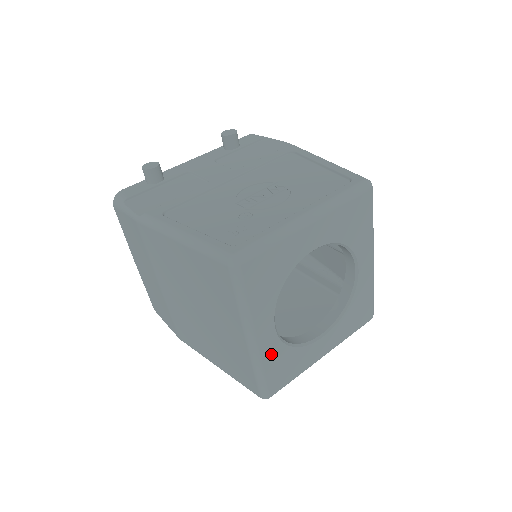
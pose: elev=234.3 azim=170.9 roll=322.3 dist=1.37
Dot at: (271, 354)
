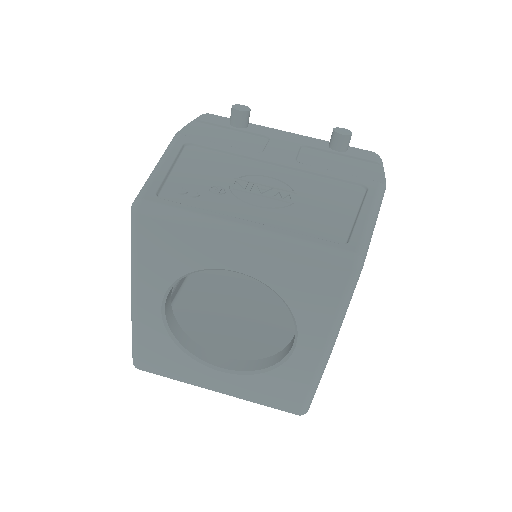
Dot at: (150, 330)
